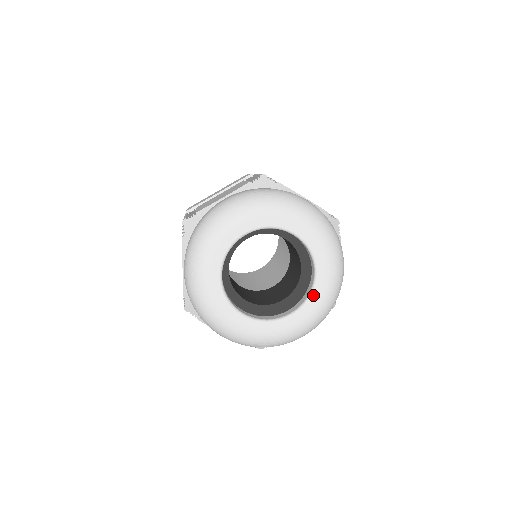
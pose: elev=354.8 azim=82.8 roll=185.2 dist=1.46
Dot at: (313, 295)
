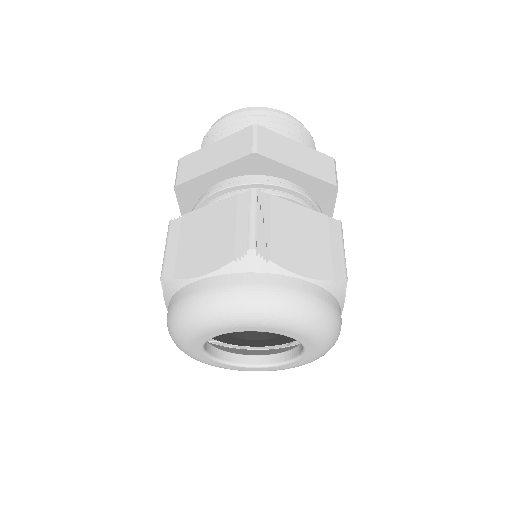
Dot at: (300, 359)
